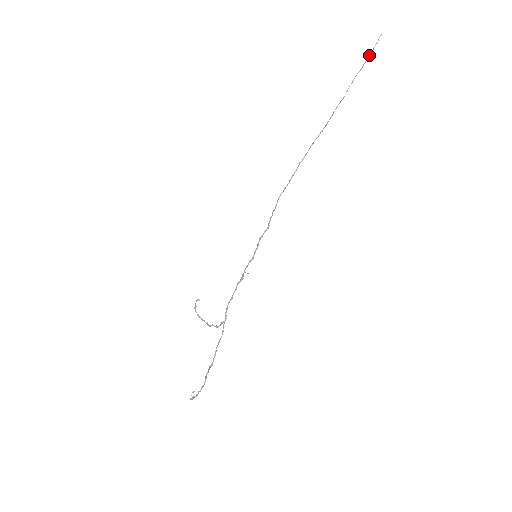
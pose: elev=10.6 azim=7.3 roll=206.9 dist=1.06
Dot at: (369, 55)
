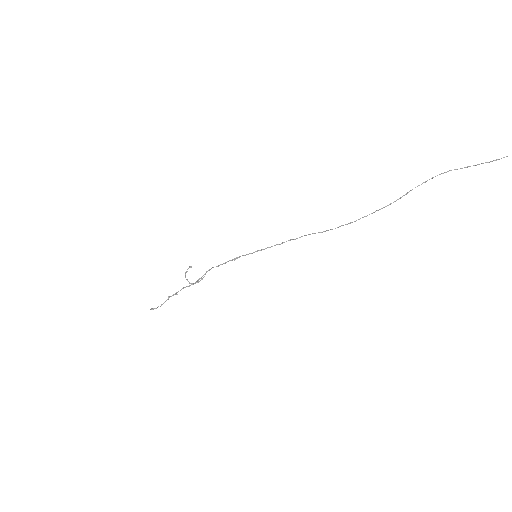
Dot at: occluded
